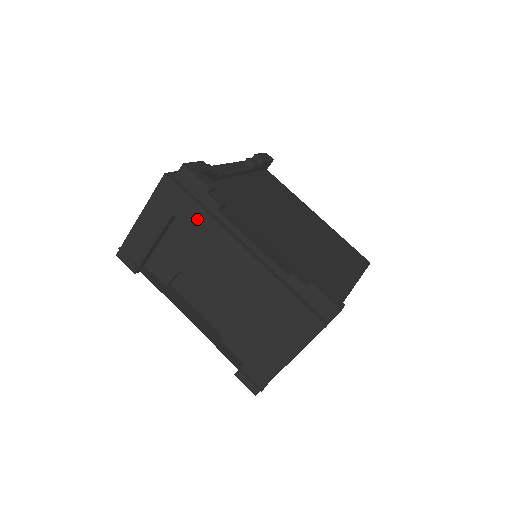
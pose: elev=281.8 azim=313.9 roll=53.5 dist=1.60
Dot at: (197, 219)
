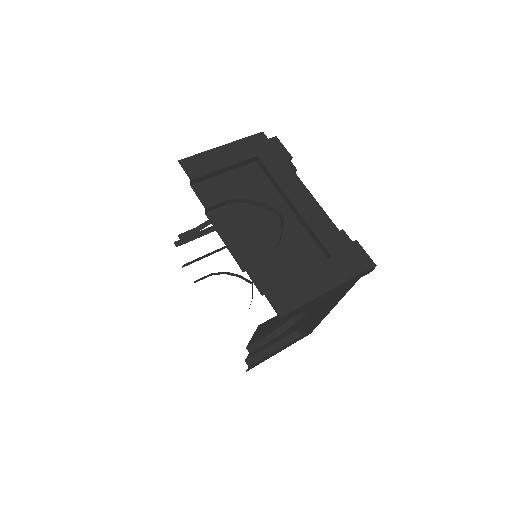
Dot at: (278, 166)
